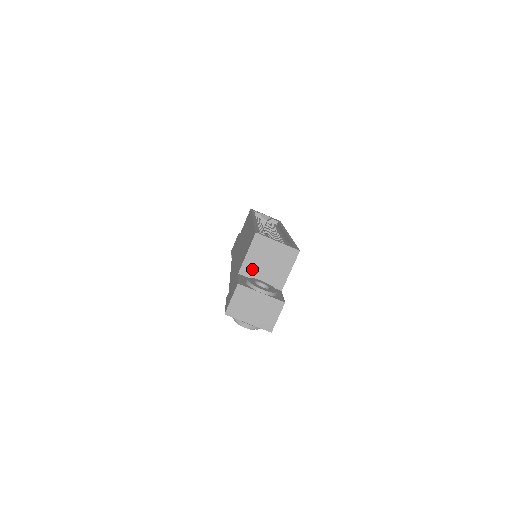
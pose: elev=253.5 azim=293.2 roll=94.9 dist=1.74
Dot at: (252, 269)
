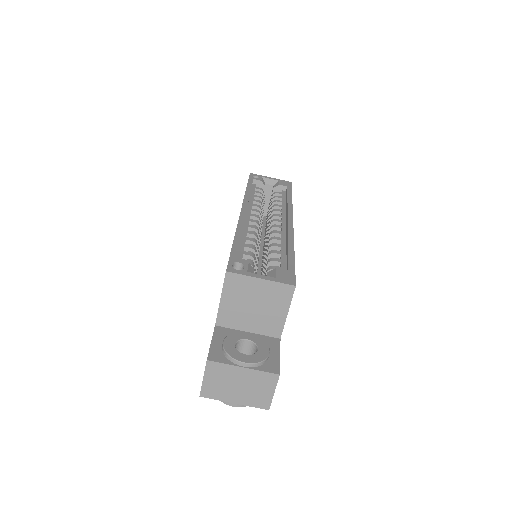
Dot at: (233, 317)
